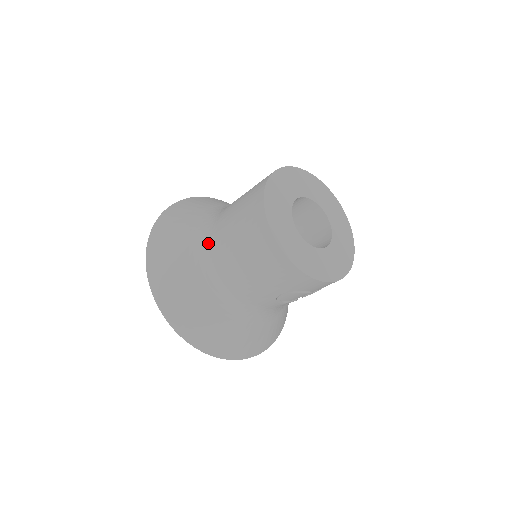
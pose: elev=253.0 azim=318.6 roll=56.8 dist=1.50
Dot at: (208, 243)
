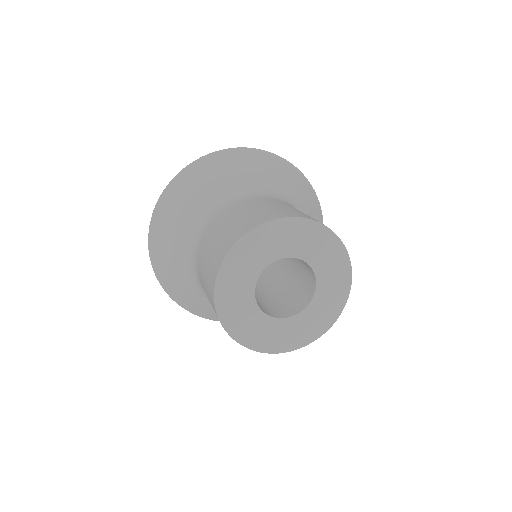
Dot at: (195, 268)
